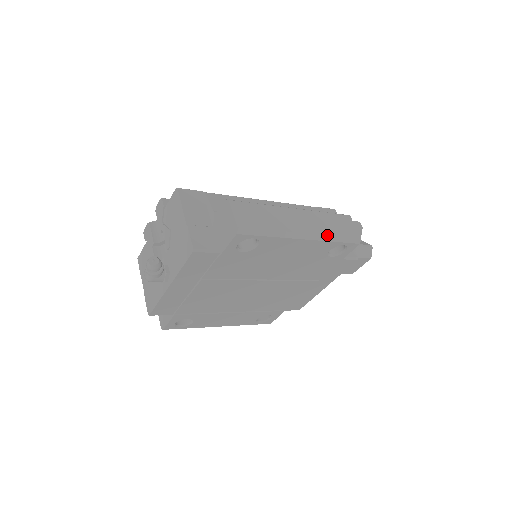
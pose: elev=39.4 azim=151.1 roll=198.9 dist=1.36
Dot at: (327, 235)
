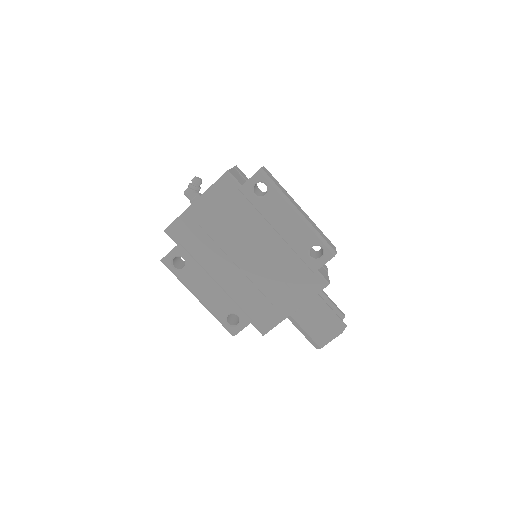
Dot at: (314, 227)
